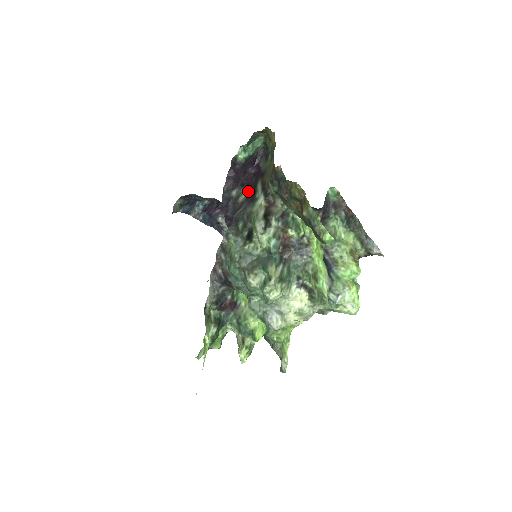
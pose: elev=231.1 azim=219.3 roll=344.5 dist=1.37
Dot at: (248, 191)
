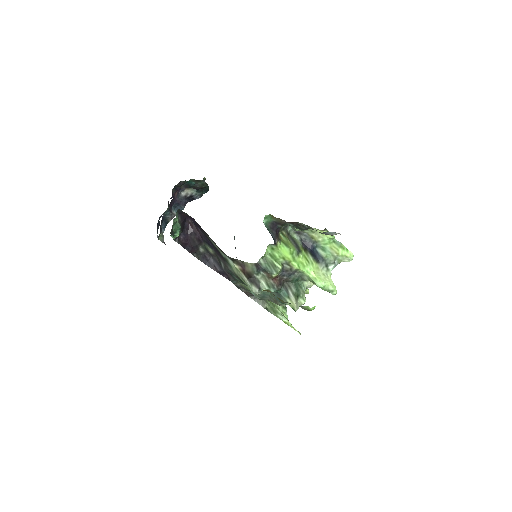
Dot at: (209, 245)
